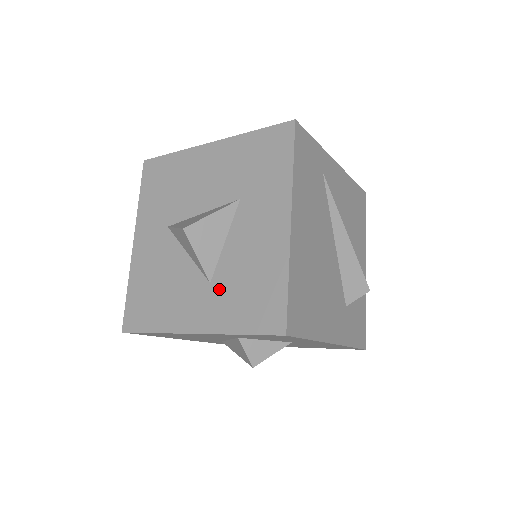
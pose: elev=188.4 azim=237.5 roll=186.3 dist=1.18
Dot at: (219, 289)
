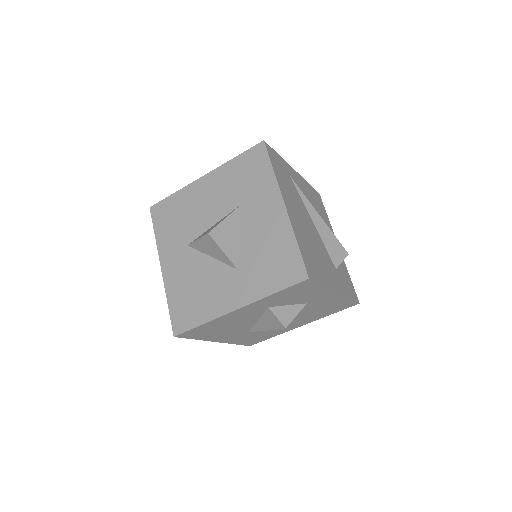
Dot at: (246, 270)
